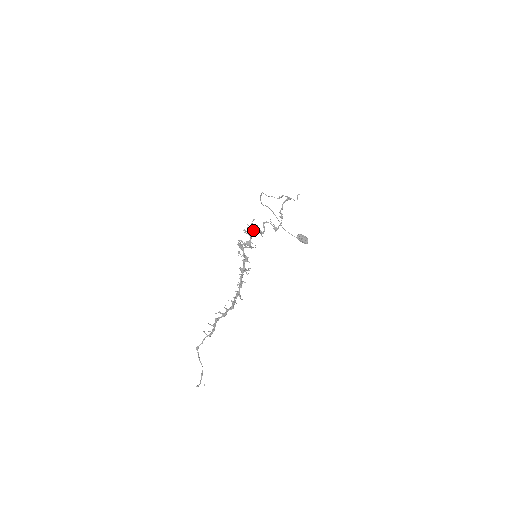
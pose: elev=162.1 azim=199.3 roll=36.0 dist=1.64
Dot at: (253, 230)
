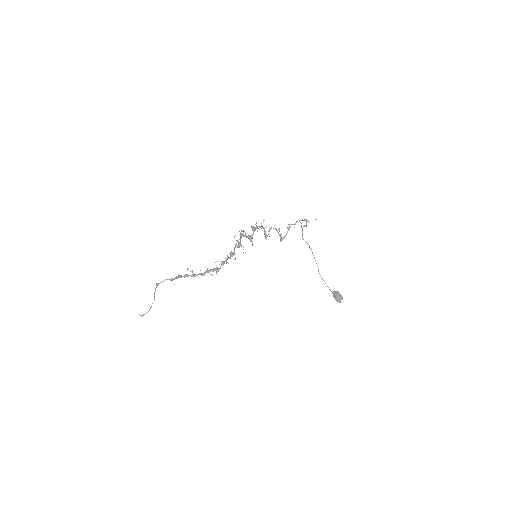
Dot at: occluded
